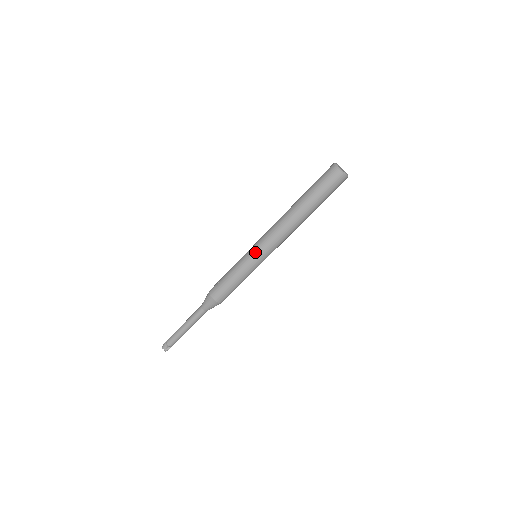
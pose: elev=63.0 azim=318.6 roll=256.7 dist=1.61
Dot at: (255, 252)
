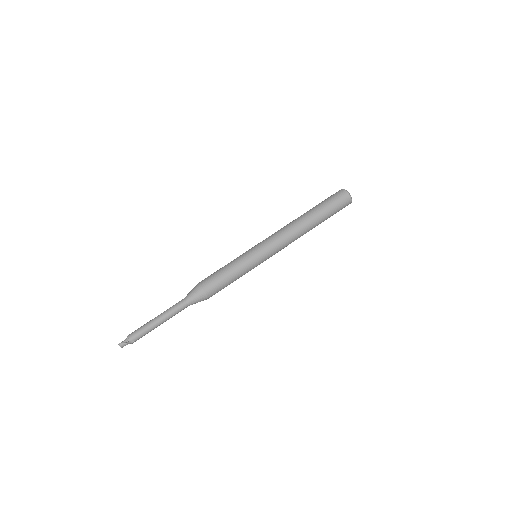
Dot at: occluded
